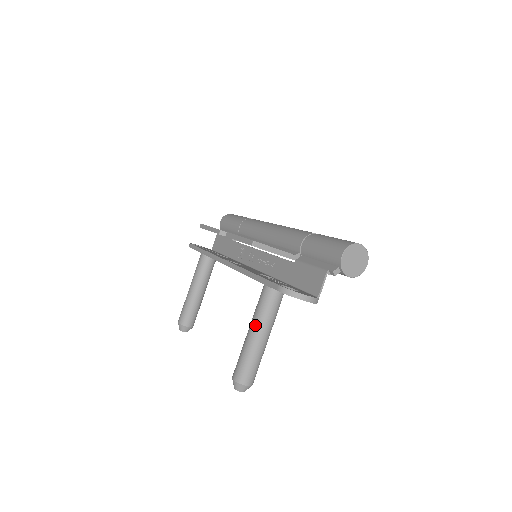
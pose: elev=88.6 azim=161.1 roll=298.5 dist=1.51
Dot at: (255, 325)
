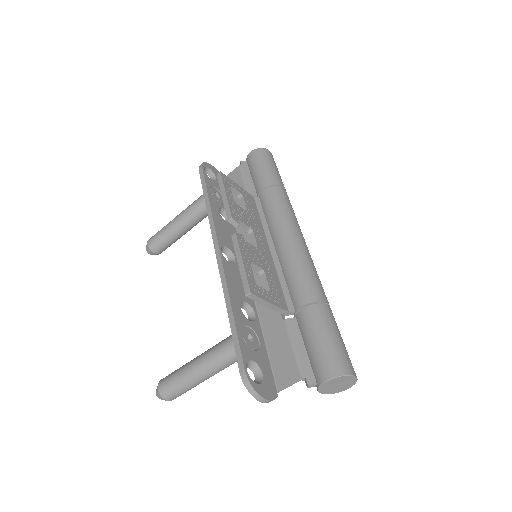
Dot at: (204, 364)
